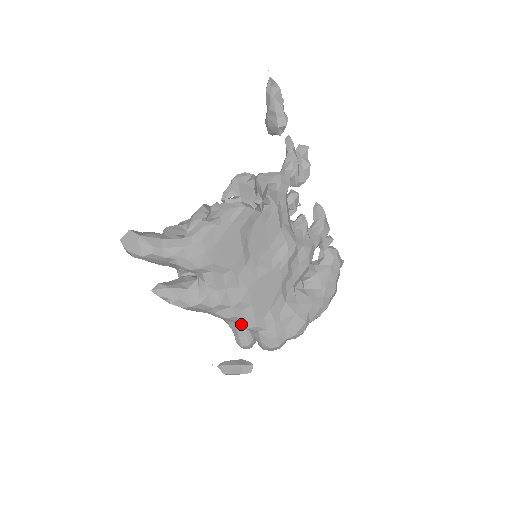
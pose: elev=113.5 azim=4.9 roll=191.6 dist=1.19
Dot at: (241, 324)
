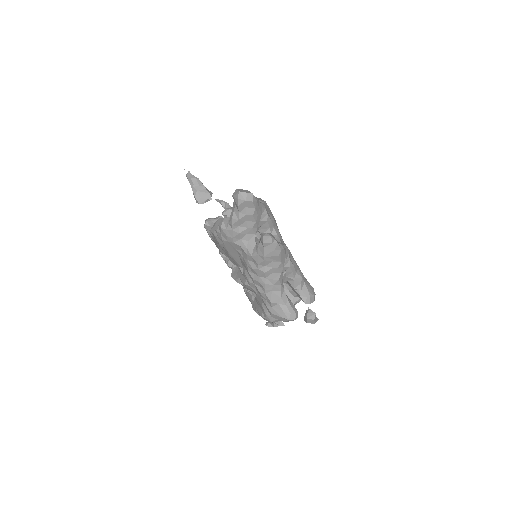
Dot at: (298, 274)
